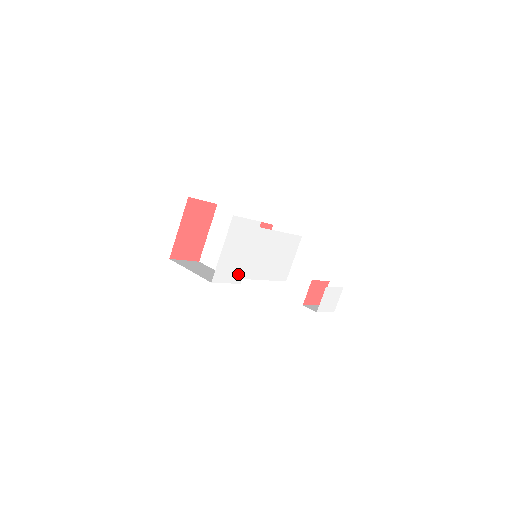
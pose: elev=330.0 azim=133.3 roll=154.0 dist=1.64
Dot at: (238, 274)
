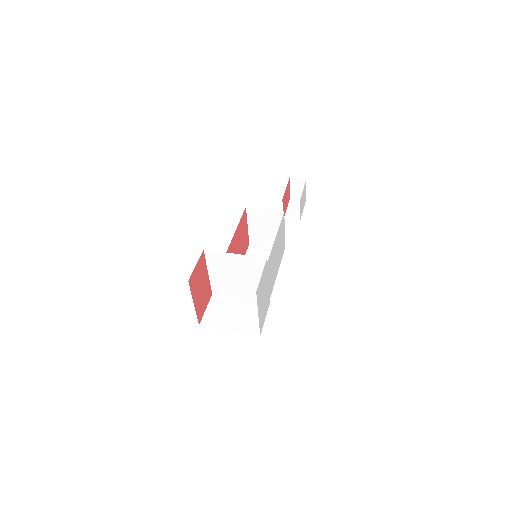
Dot at: (267, 303)
